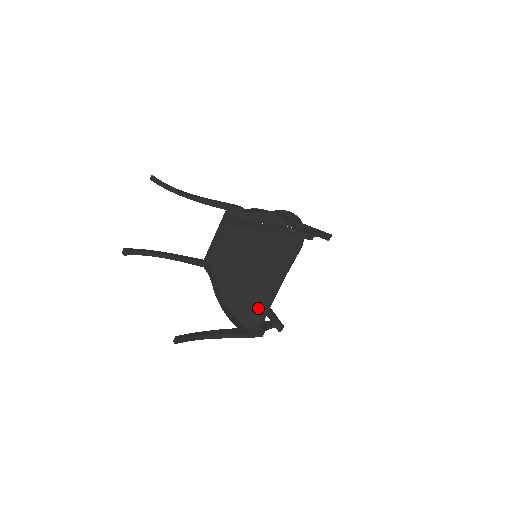
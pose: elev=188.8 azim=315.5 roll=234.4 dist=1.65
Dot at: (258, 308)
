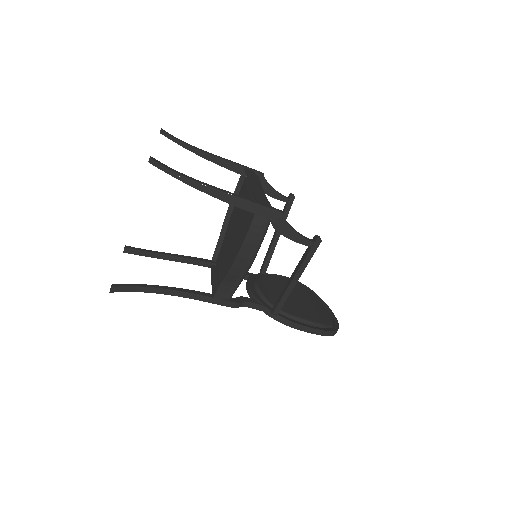
Dot at: occluded
